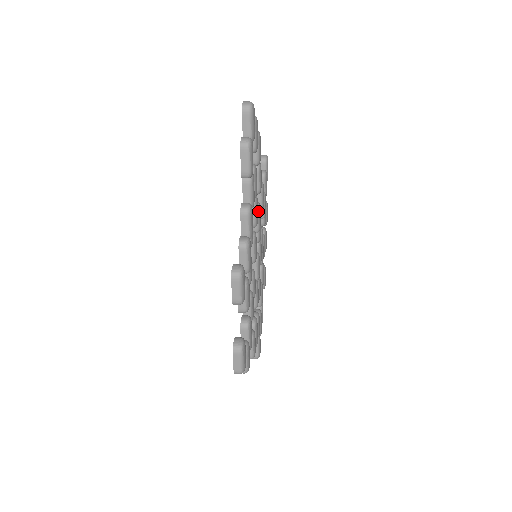
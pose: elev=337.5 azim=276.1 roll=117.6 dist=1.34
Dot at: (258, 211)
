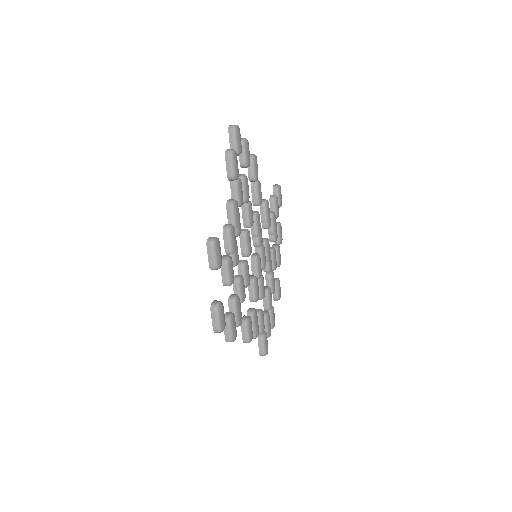
Dot at: (256, 217)
